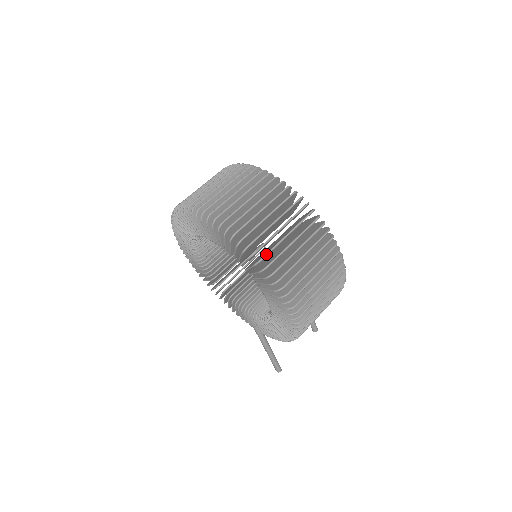
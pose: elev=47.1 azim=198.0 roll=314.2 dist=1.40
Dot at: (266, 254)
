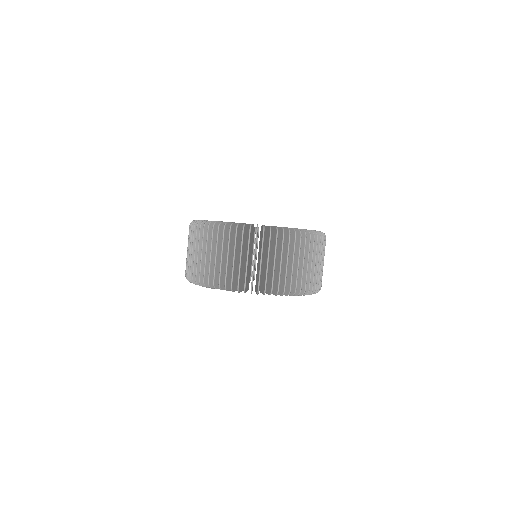
Dot at: (285, 286)
